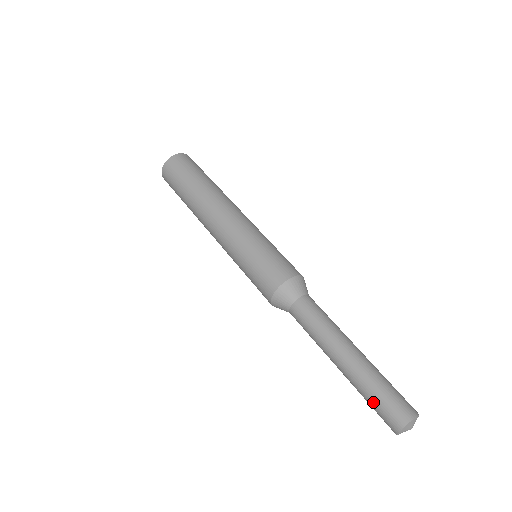
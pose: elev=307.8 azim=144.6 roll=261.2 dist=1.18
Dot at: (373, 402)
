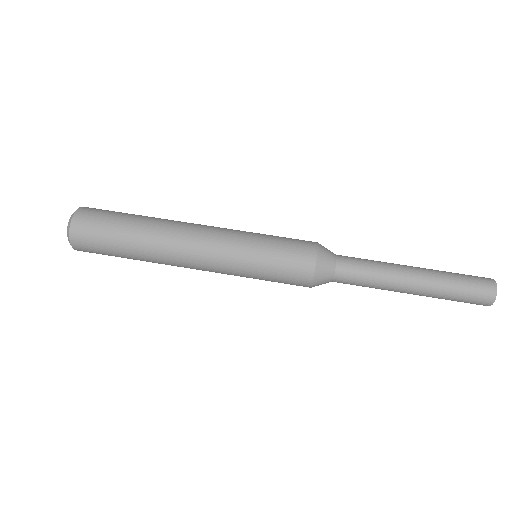
Dot at: occluded
